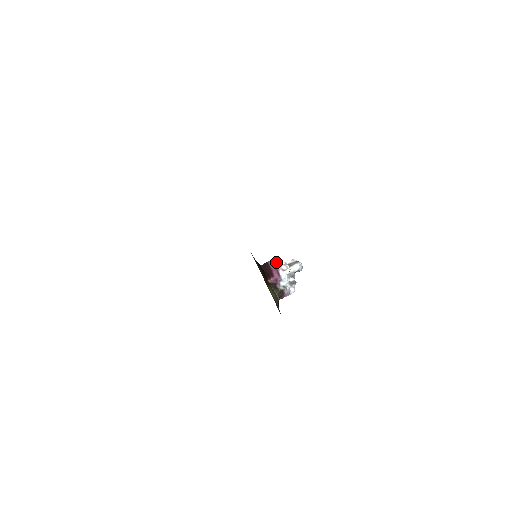
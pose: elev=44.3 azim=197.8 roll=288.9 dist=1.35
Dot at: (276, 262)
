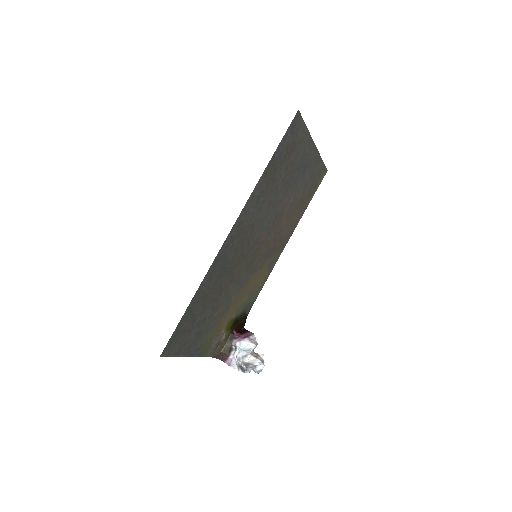
Dot at: (254, 337)
